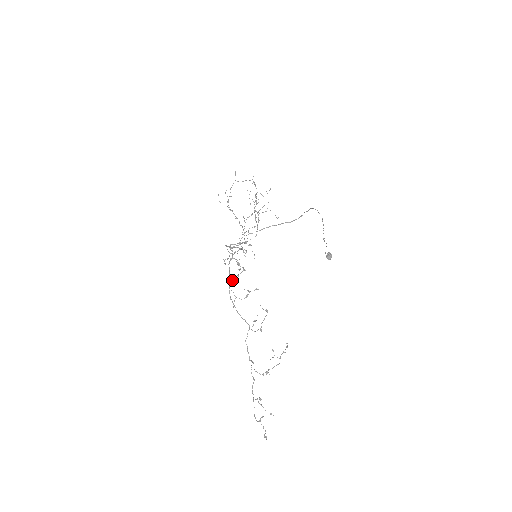
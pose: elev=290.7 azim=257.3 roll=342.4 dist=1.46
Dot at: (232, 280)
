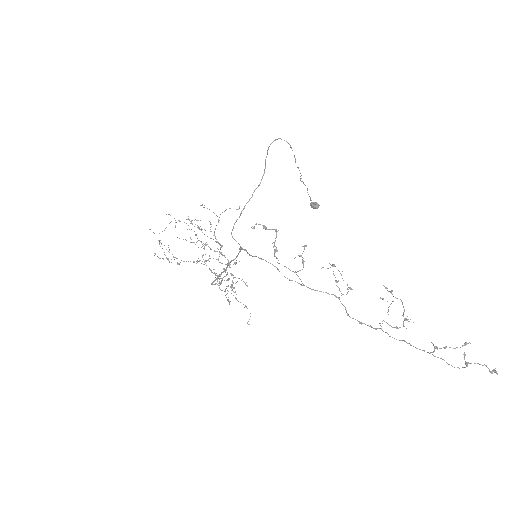
Dot at: (275, 252)
